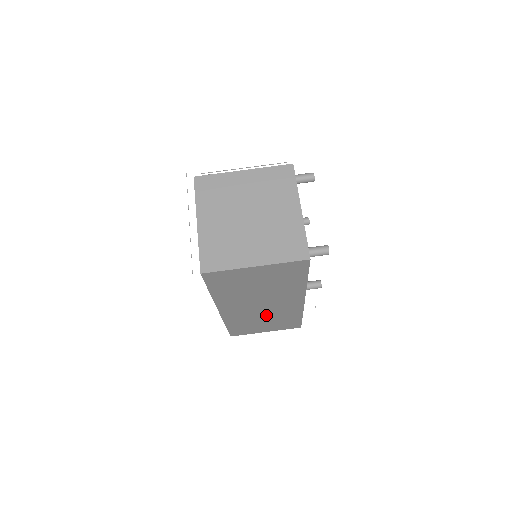
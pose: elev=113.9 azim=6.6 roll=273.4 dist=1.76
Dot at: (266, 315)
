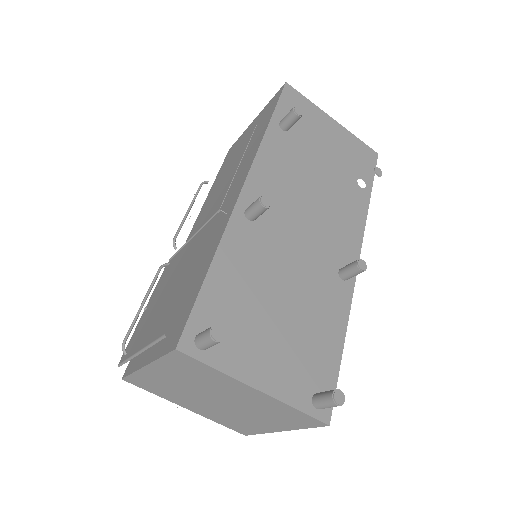
Dot at: occluded
